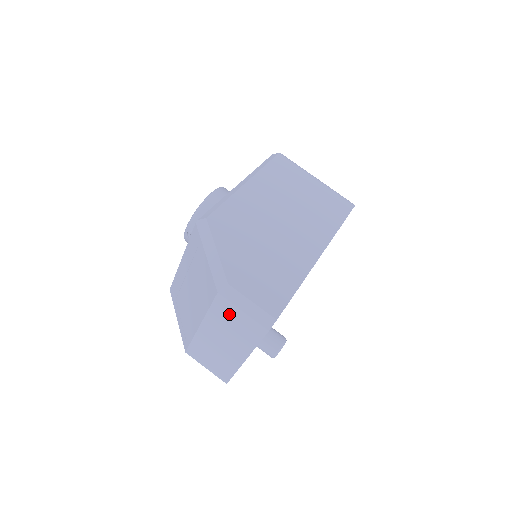
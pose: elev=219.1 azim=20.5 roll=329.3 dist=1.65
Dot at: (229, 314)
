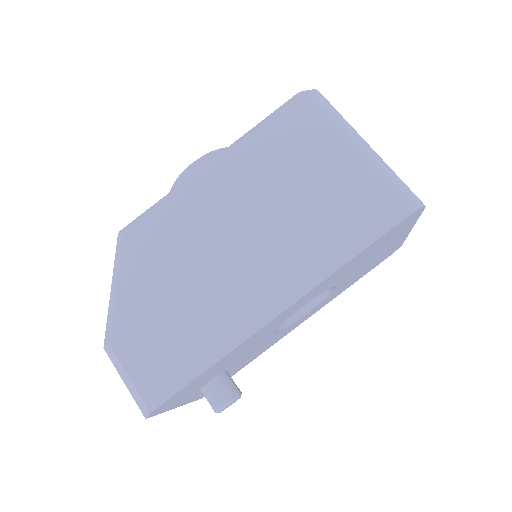
Dot at: occluded
